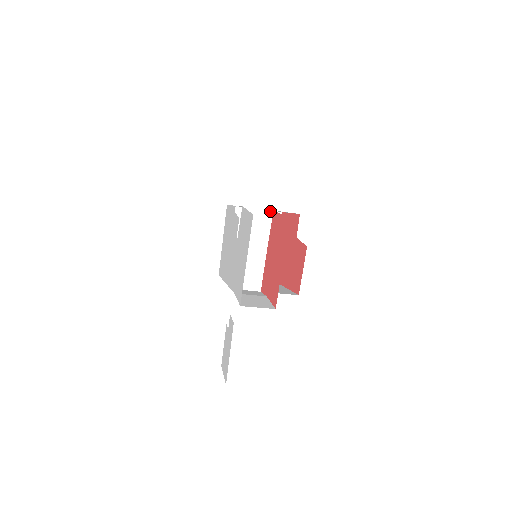
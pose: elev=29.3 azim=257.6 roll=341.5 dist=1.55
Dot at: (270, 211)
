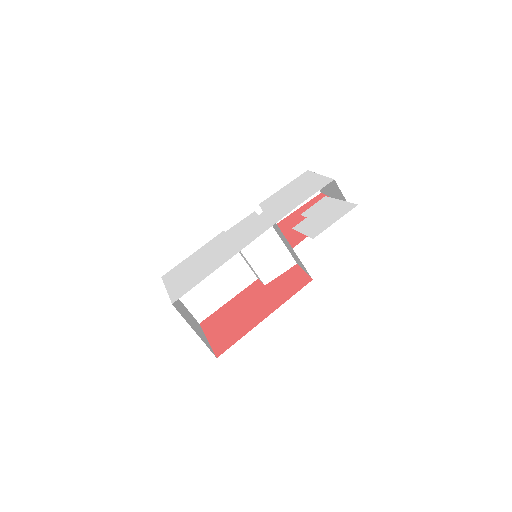
Dot at: occluded
